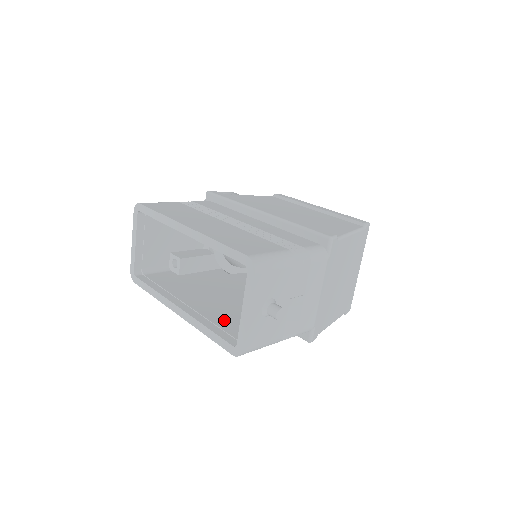
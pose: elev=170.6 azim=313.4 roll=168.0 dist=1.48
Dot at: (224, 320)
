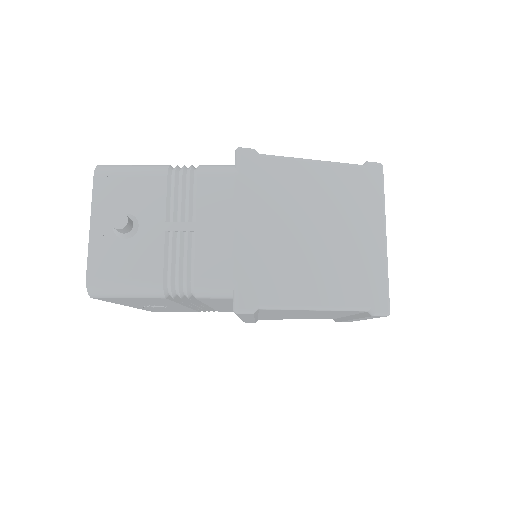
Dot at: occluded
